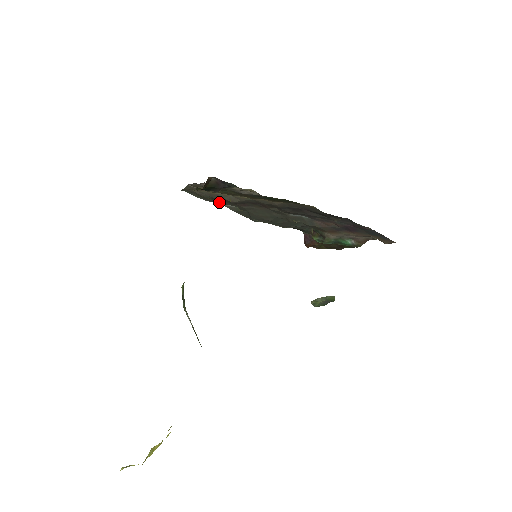
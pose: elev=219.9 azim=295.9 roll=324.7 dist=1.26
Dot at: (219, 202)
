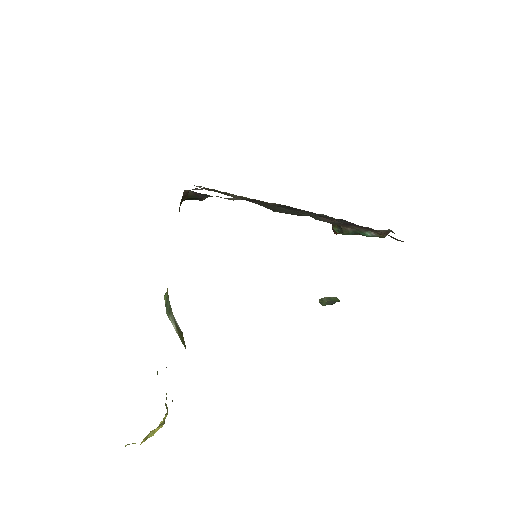
Dot at: occluded
